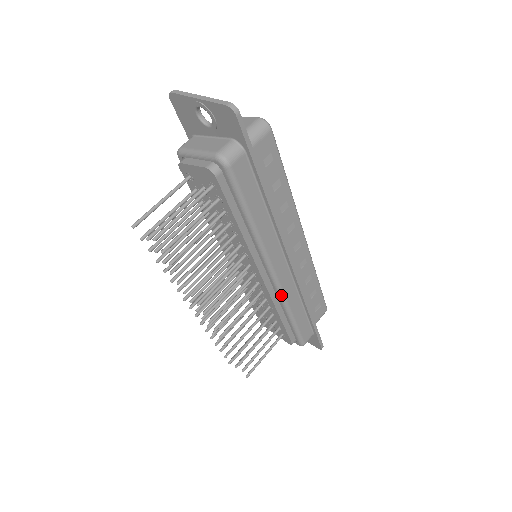
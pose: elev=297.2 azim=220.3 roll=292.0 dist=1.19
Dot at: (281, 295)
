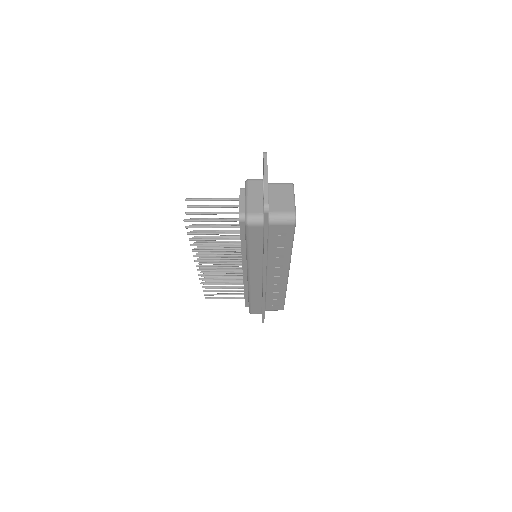
Dot at: (249, 287)
